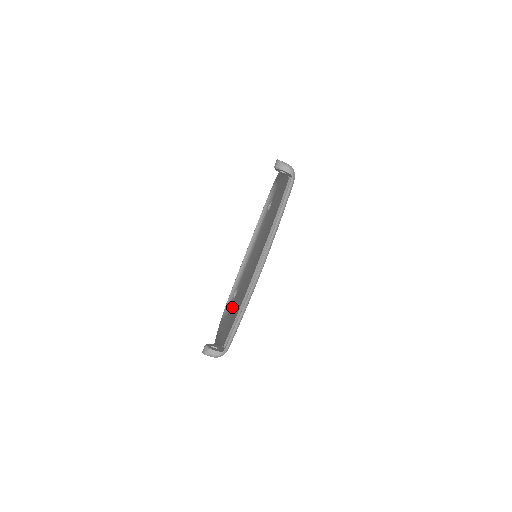
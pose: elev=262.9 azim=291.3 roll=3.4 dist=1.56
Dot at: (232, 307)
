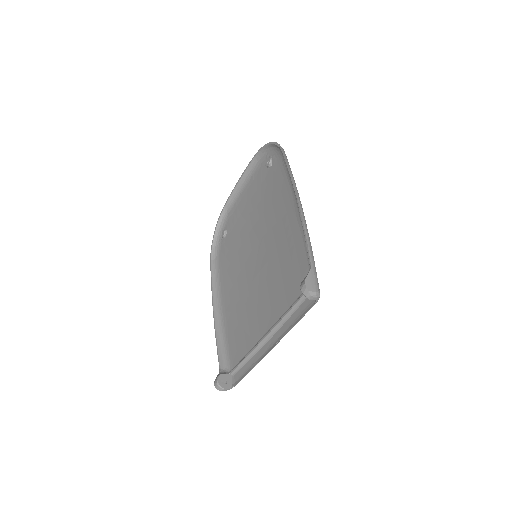
Dot at: (223, 263)
